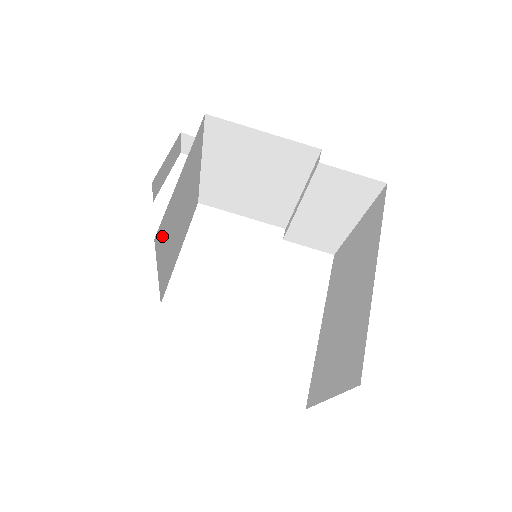
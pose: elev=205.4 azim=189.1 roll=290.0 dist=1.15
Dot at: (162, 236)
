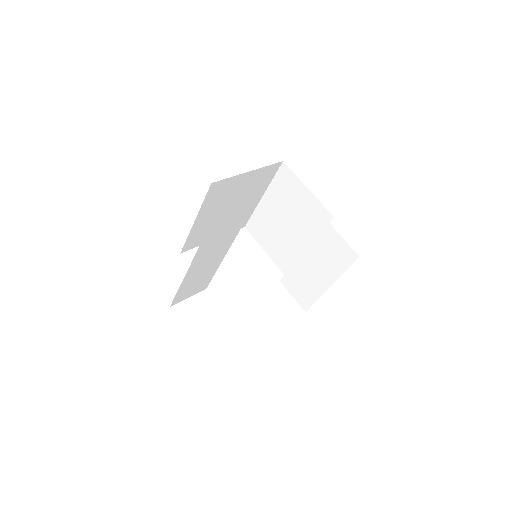
Dot at: (215, 193)
